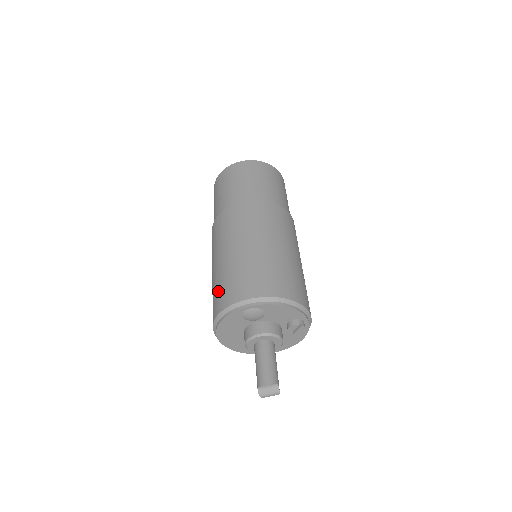
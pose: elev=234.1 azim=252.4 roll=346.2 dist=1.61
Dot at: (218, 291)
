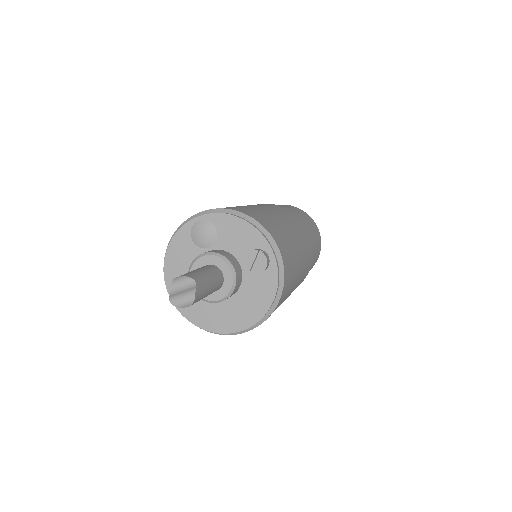
Dot at: occluded
